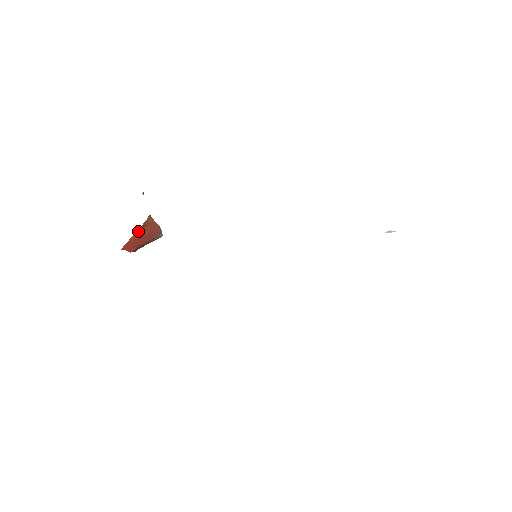
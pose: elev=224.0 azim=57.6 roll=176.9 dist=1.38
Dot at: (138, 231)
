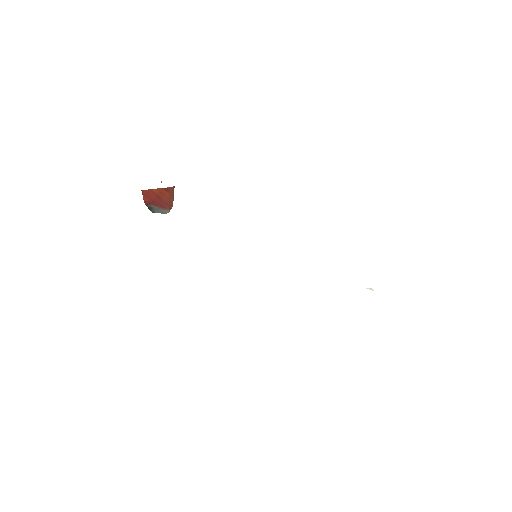
Dot at: (161, 189)
